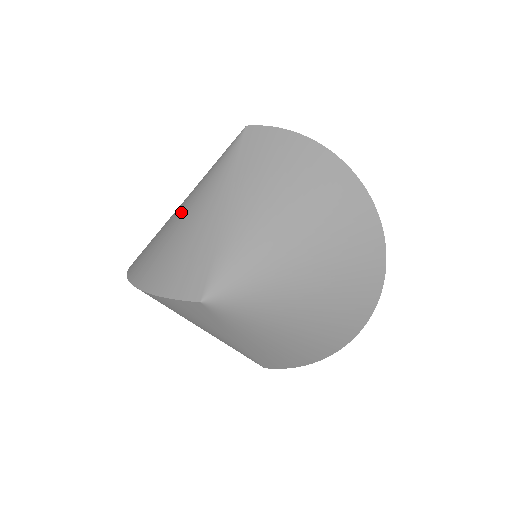
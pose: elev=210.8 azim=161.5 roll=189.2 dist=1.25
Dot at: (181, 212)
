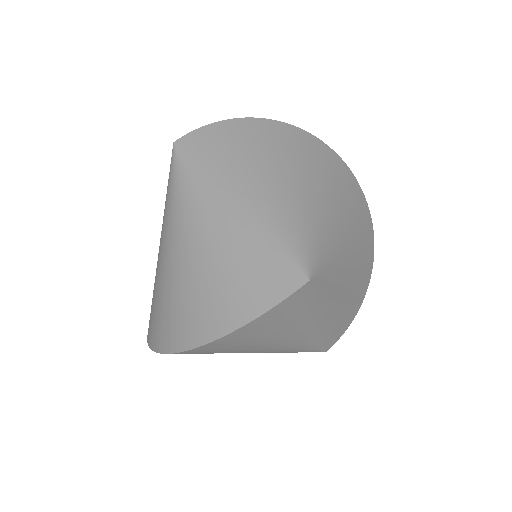
Dot at: (186, 249)
